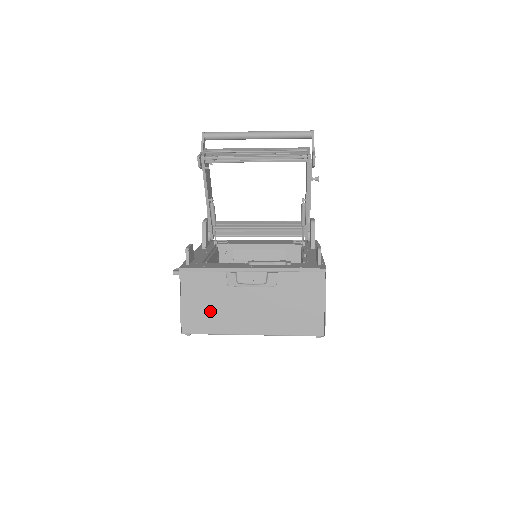
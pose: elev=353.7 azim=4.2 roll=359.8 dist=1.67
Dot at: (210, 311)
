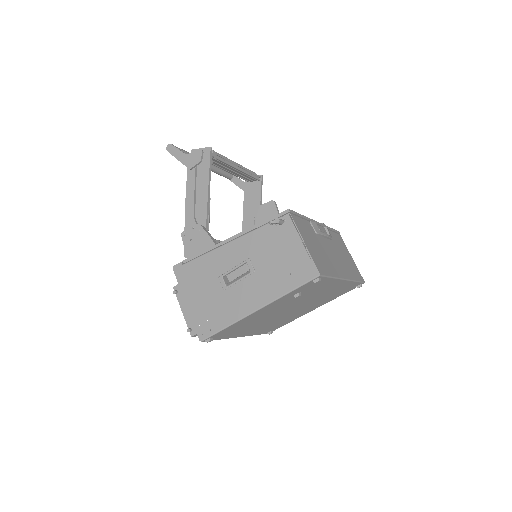
Dot at: (321, 254)
